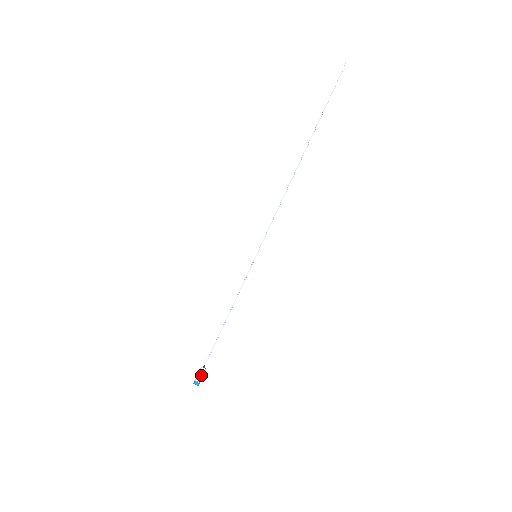
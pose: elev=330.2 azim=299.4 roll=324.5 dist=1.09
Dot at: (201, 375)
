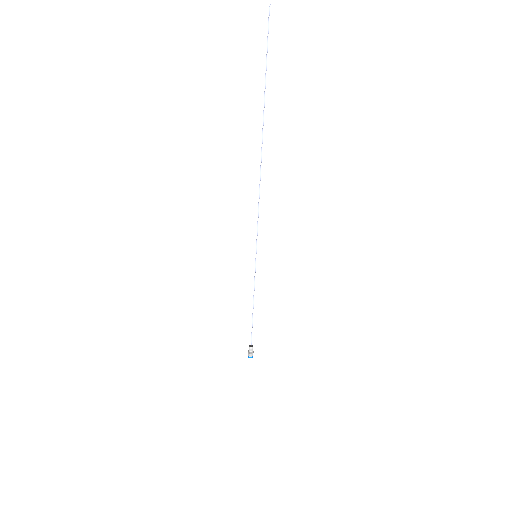
Dot at: (250, 352)
